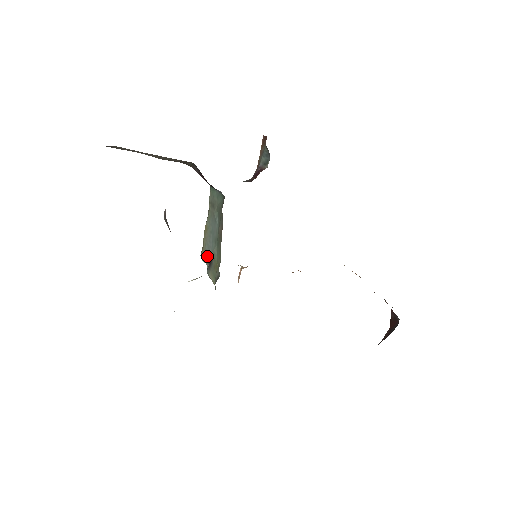
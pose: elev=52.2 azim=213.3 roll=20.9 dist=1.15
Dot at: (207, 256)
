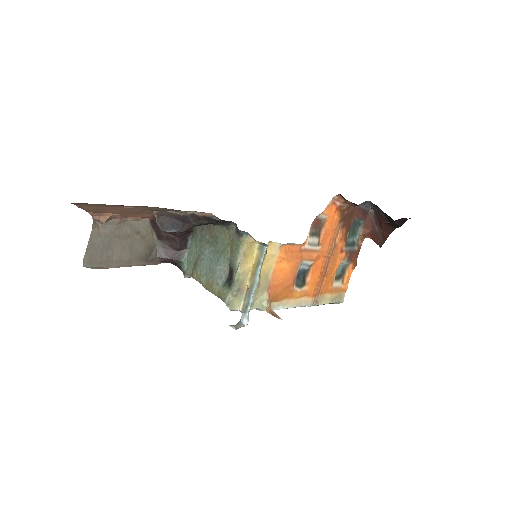
Dot at: (226, 285)
